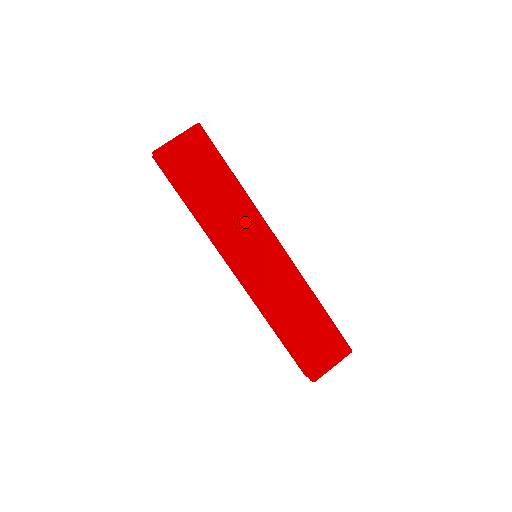
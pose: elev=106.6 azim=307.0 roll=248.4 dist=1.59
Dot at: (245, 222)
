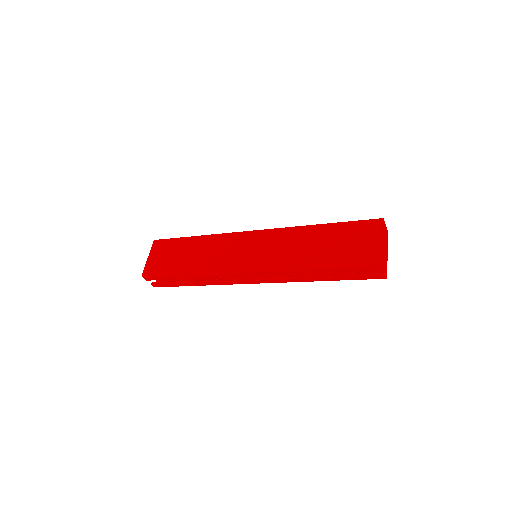
Dot at: (223, 245)
